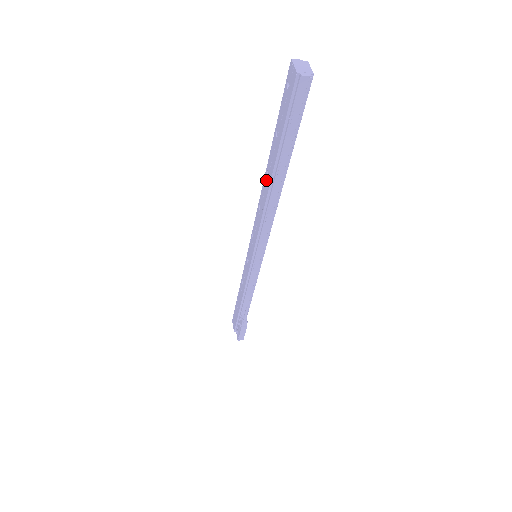
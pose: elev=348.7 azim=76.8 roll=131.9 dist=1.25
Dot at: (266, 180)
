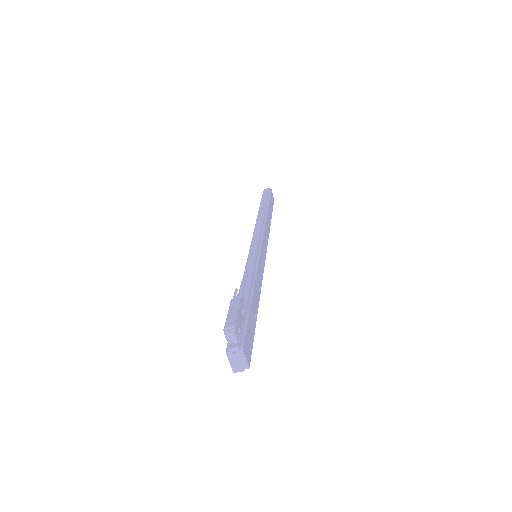
Dot at: occluded
